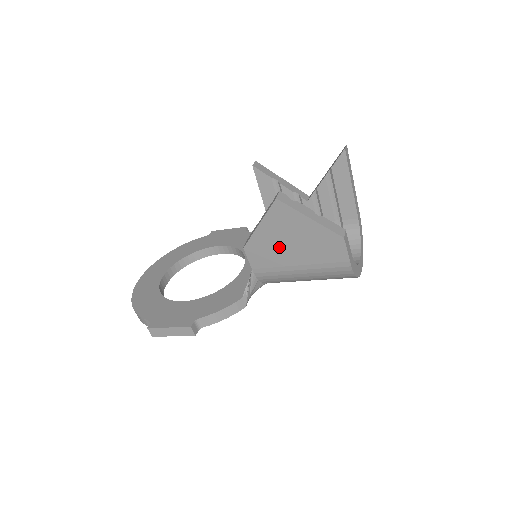
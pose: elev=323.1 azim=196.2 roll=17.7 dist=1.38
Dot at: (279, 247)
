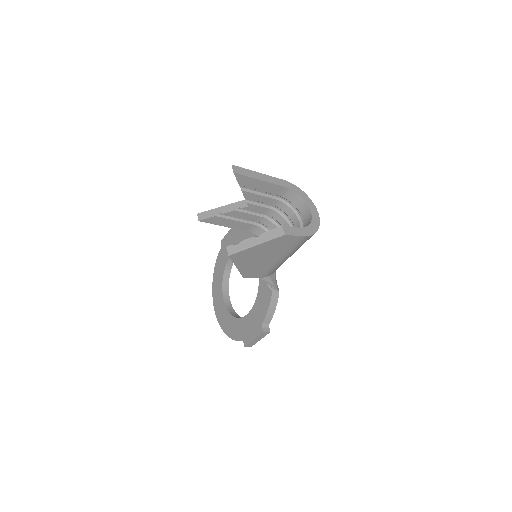
Dot at: (259, 263)
